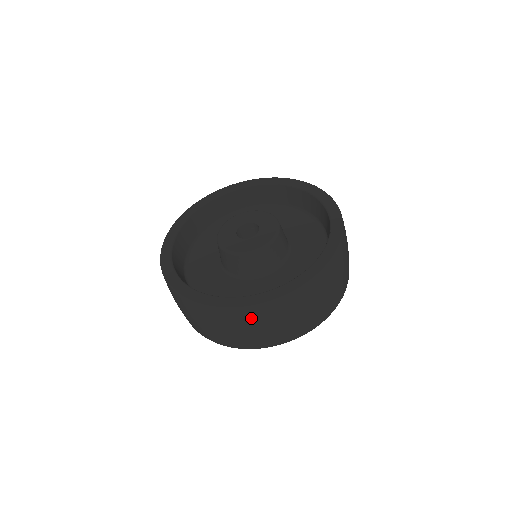
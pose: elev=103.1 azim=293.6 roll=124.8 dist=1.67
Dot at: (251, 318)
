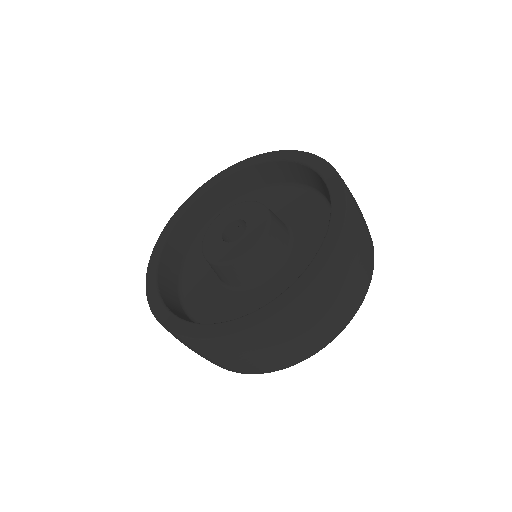
Dot at: (223, 349)
